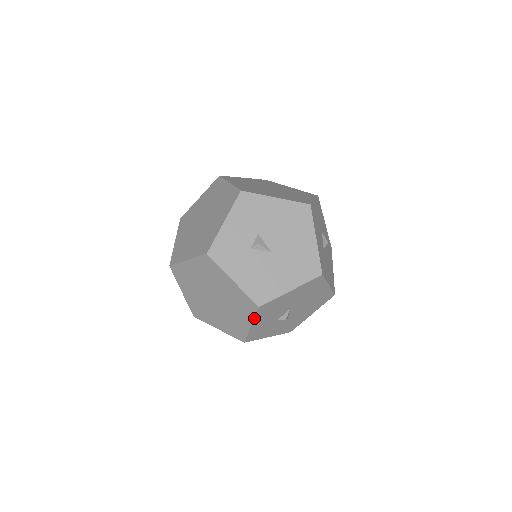
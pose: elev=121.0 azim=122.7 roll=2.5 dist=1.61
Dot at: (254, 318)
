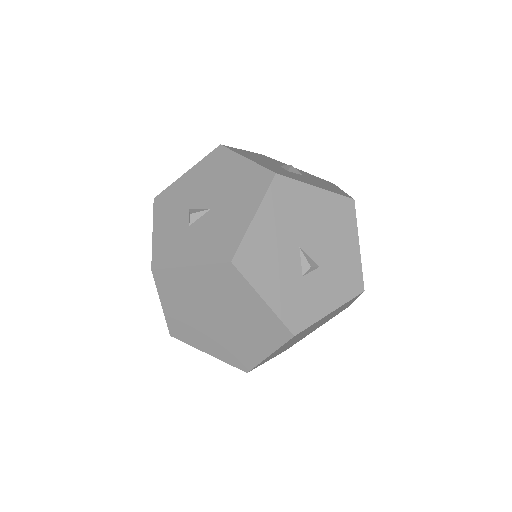
Dot at: (250, 285)
